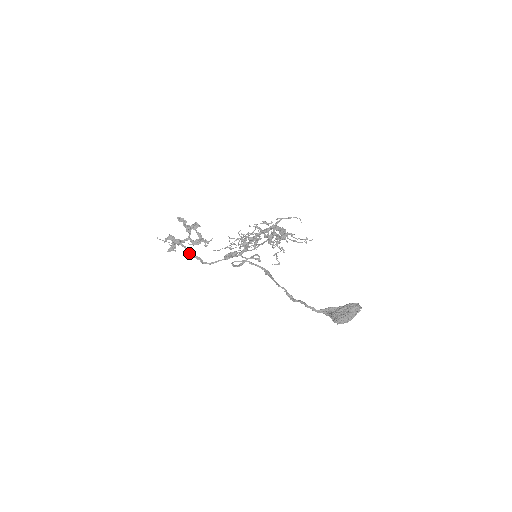
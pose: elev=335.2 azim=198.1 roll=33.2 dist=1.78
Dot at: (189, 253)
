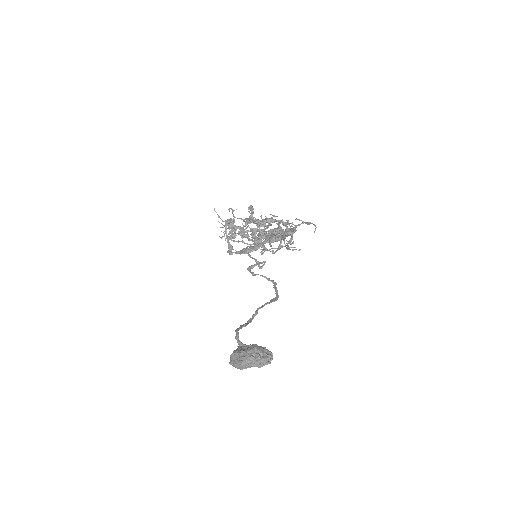
Dot at: occluded
